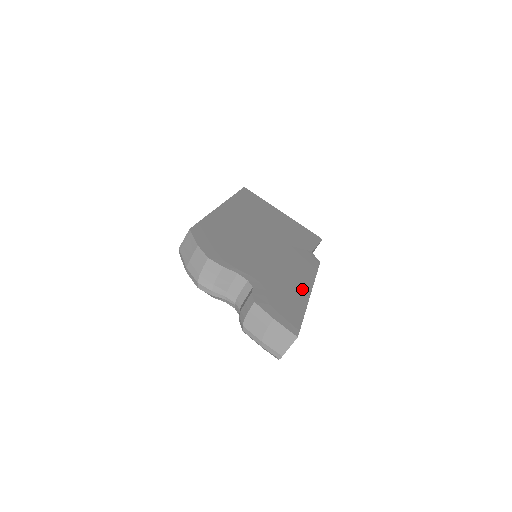
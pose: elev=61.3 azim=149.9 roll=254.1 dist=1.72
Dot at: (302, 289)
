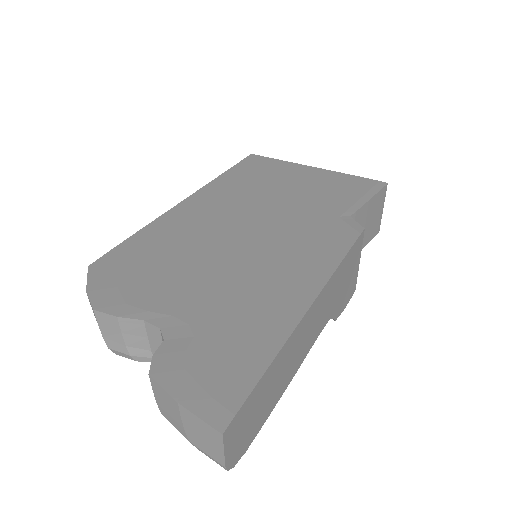
Dot at: (290, 304)
